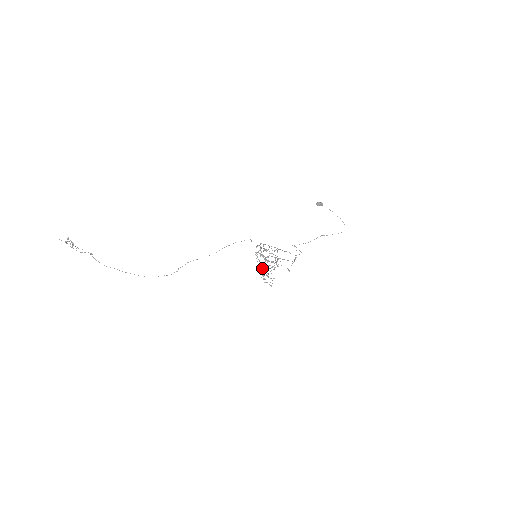
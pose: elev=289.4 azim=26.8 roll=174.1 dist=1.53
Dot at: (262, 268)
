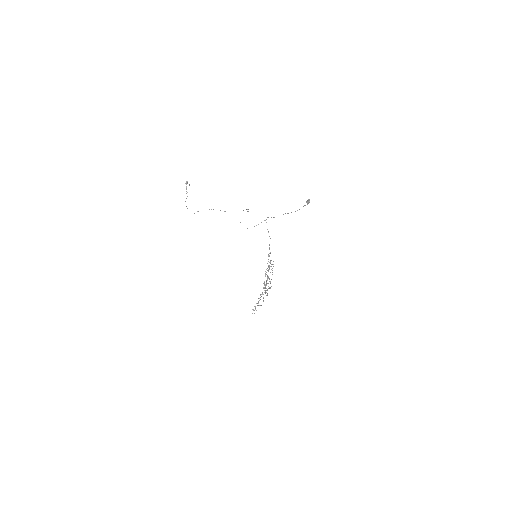
Dot at: occluded
